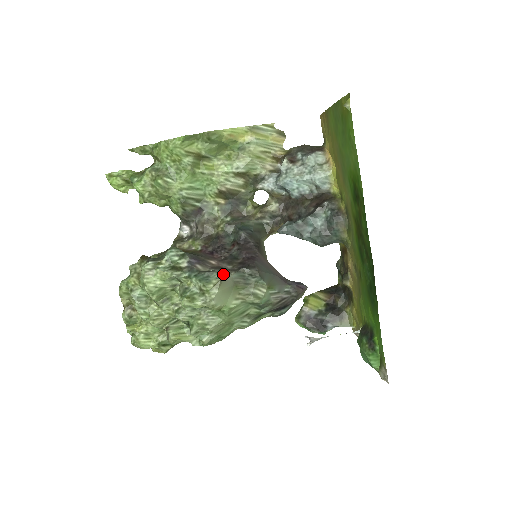
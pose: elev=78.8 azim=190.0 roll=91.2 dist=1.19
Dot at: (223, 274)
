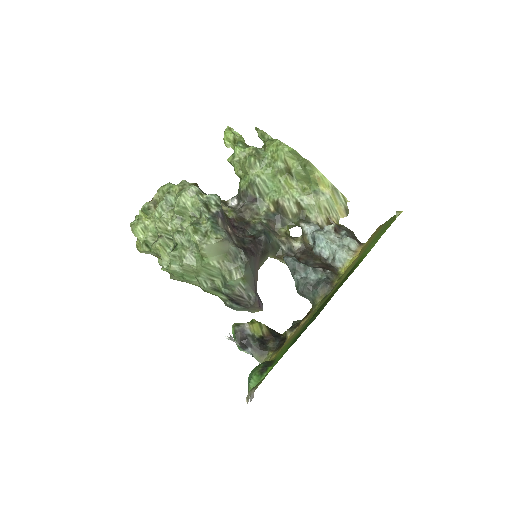
Dot at: (228, 238)
